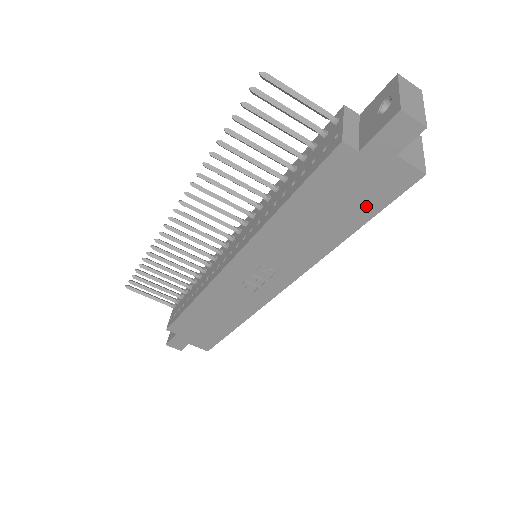
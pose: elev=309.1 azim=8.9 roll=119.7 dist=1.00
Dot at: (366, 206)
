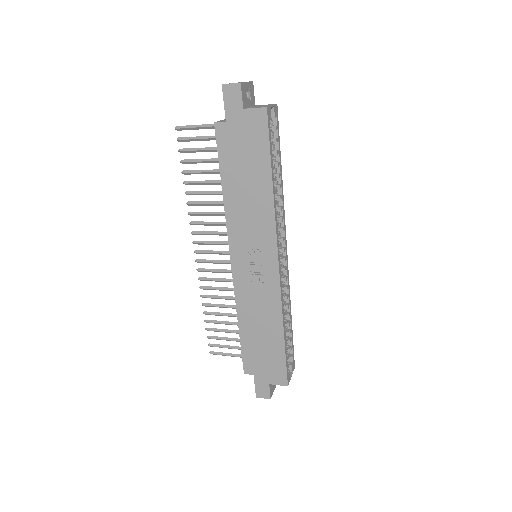
Dot at: (260, 153)
